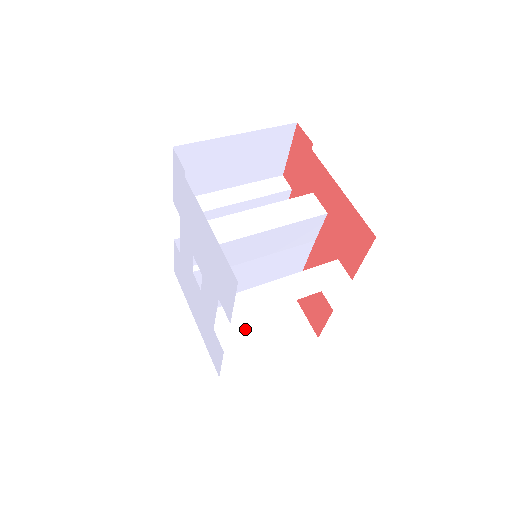
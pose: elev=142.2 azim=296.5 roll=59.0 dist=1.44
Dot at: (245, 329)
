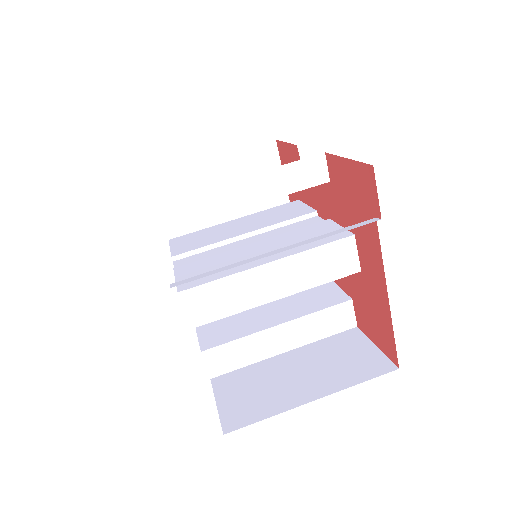
Dot at: occluded
